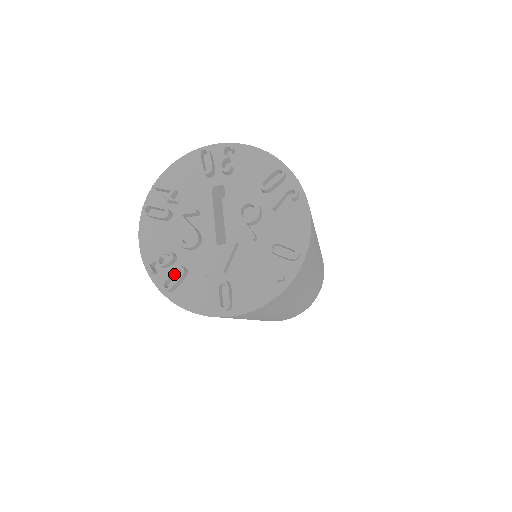
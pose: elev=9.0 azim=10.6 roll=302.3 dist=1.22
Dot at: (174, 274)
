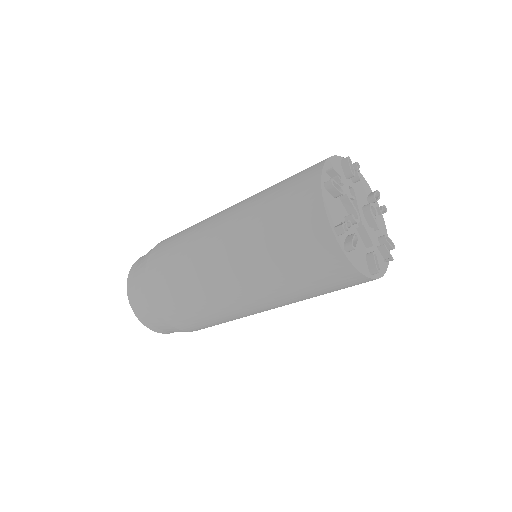
Dot at: (350, 239)
